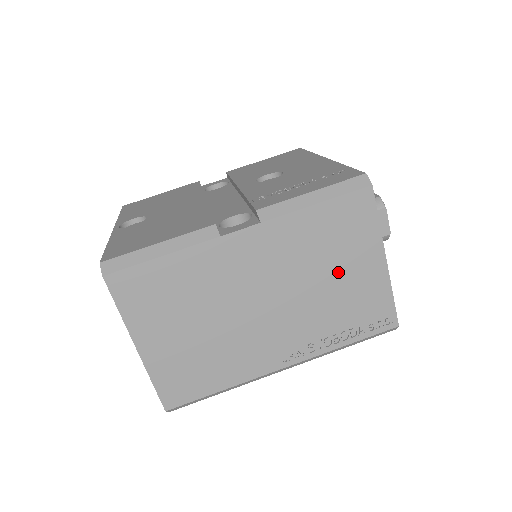
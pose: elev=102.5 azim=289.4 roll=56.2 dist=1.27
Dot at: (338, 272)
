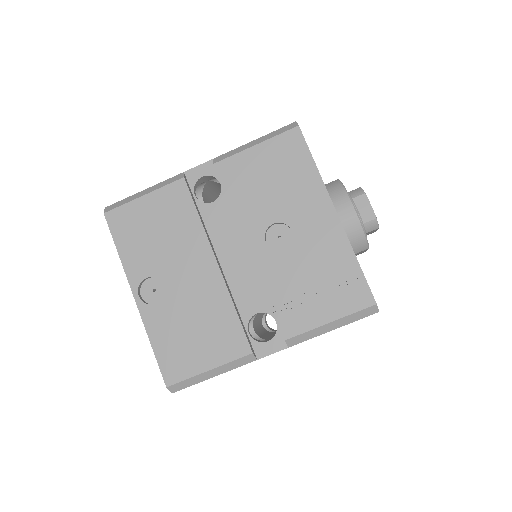
Dot at: occluded
